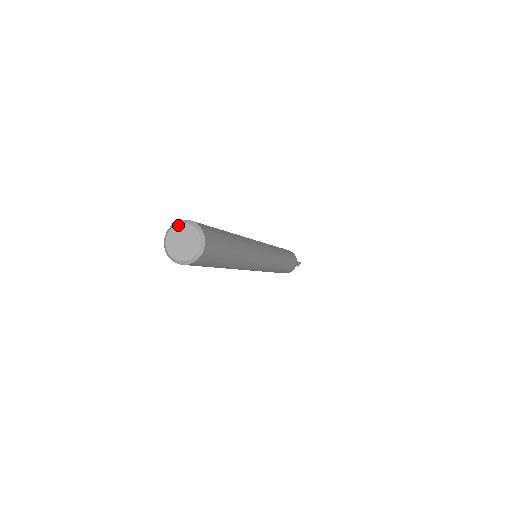
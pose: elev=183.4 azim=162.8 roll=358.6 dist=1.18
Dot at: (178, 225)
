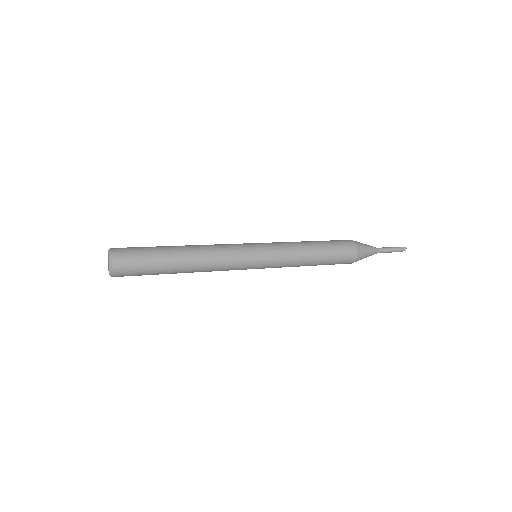
Dot at: occluded
